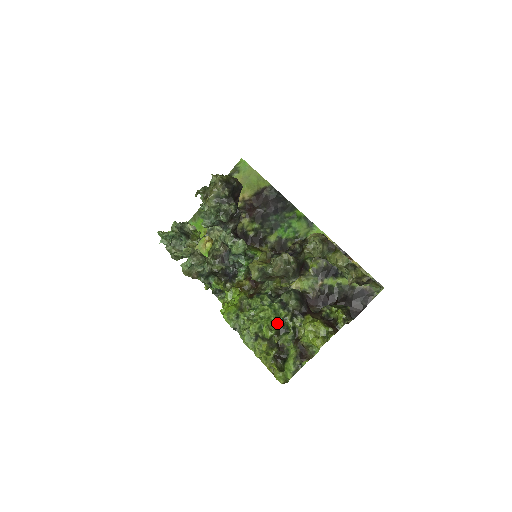
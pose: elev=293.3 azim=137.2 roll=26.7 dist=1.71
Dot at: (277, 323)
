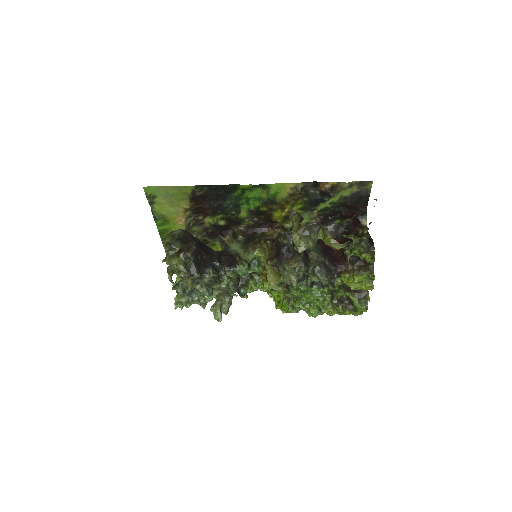
Dot at: (327, 298)
